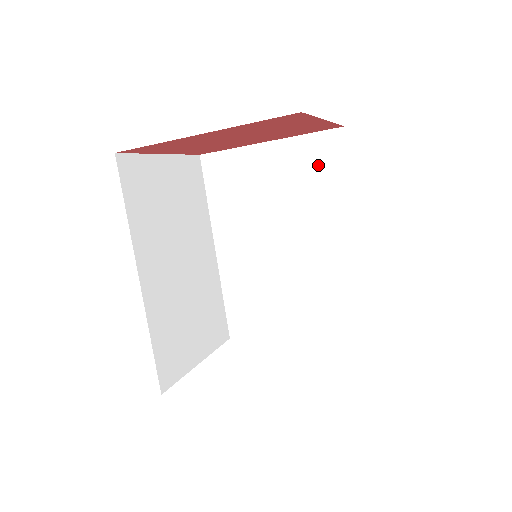
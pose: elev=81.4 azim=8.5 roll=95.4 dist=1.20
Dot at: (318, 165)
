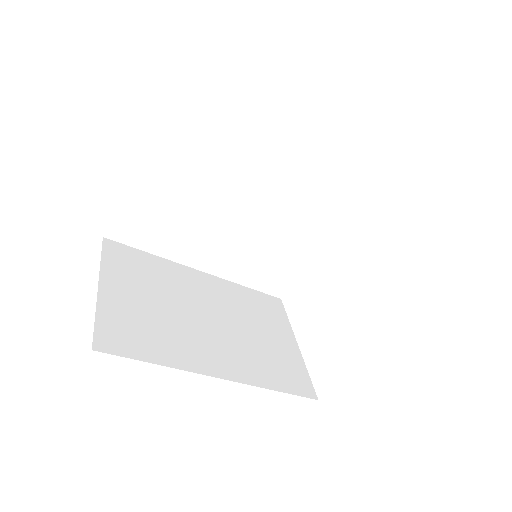
Dot at: (199, 136)
